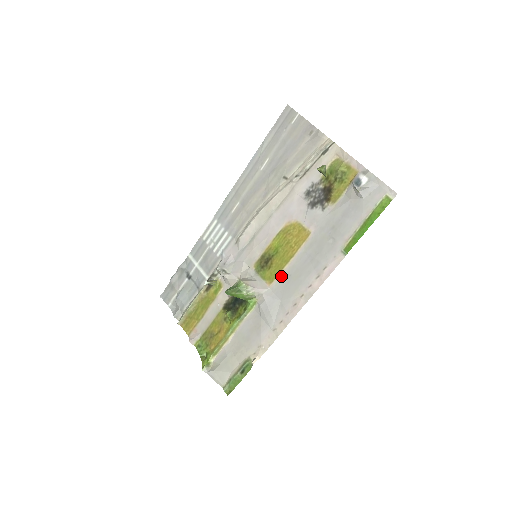
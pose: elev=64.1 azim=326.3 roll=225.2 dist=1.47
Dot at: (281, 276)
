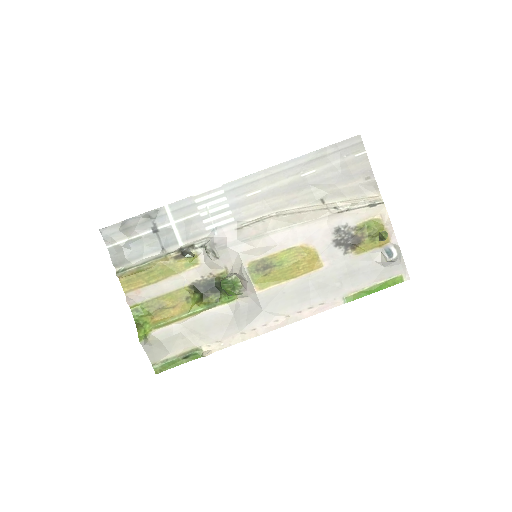
Dot at: (274, 289)
